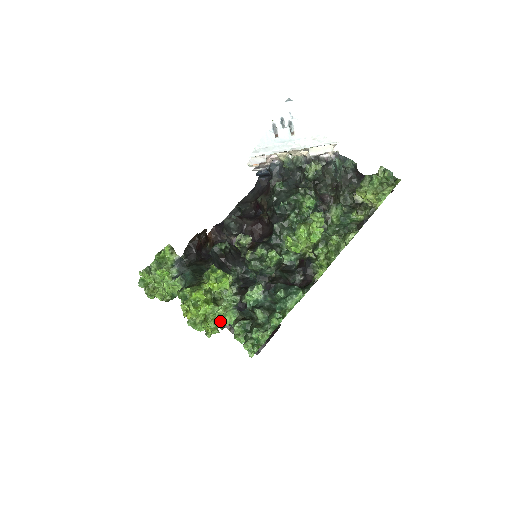
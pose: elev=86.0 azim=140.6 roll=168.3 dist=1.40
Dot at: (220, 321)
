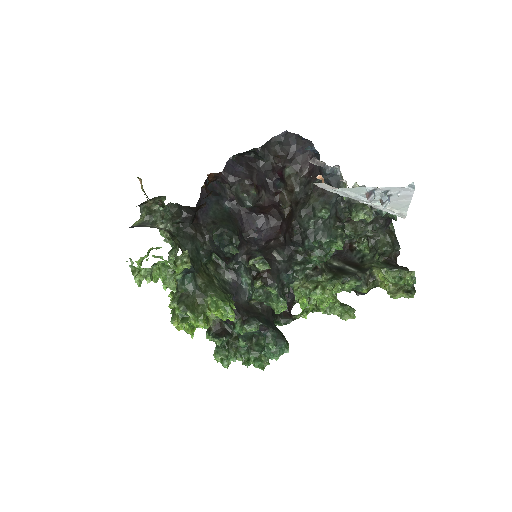
Dot at: occluded
